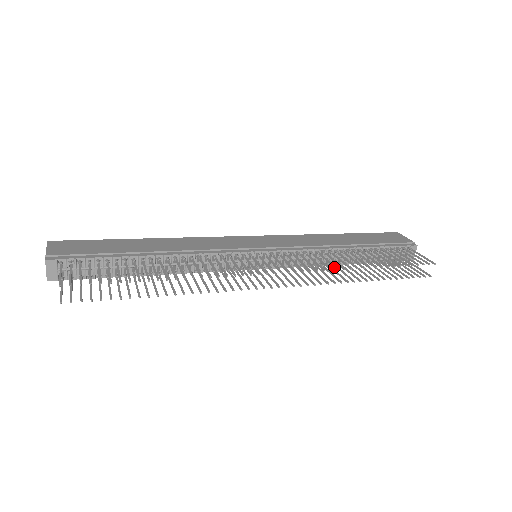
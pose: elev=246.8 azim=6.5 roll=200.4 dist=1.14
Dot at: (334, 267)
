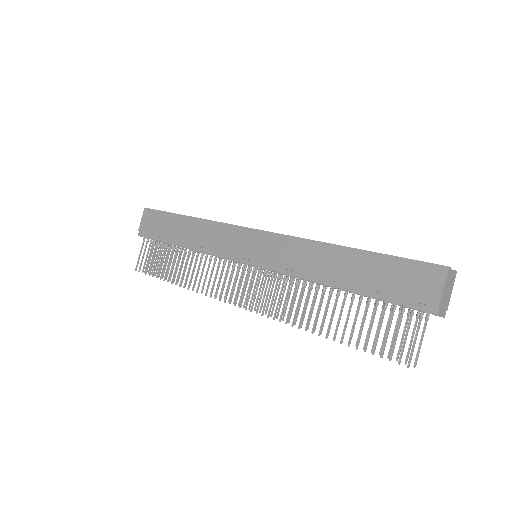
Dot at: (287, 317)
